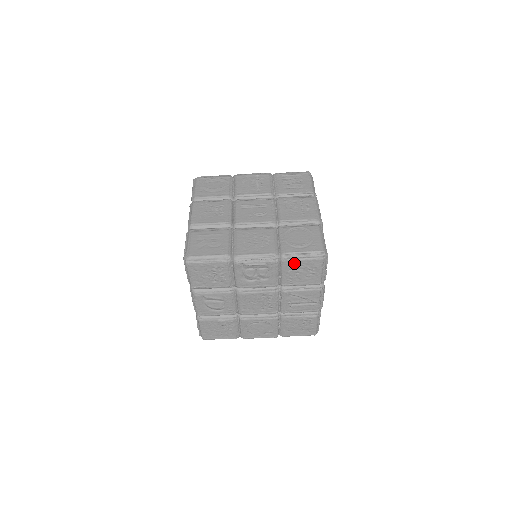
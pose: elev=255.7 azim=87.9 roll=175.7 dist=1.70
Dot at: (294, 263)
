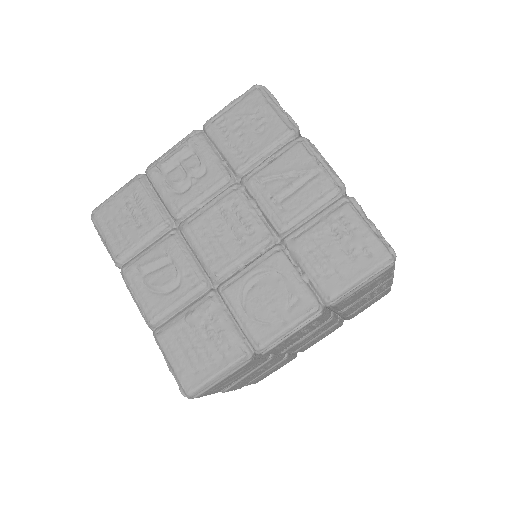
Dot at: (223, 122)
